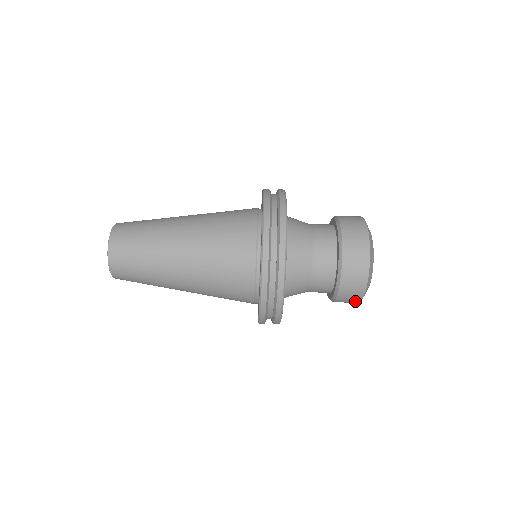
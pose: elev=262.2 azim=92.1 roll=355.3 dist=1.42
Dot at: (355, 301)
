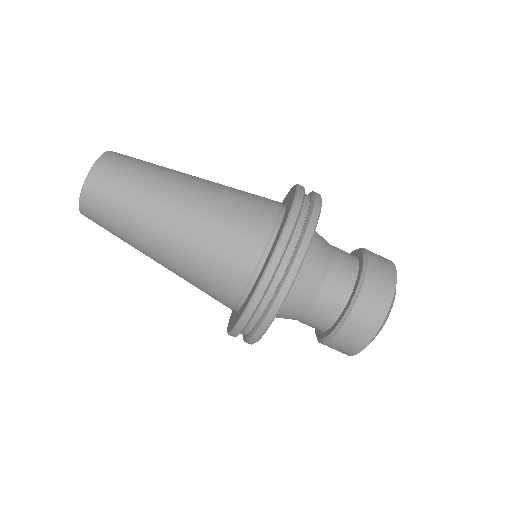
Dot at: (362, 341)
